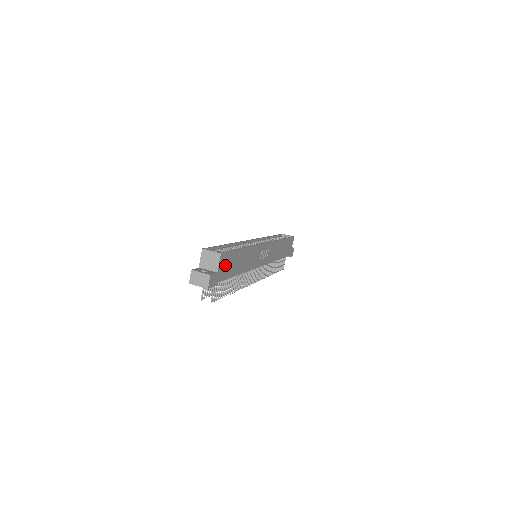
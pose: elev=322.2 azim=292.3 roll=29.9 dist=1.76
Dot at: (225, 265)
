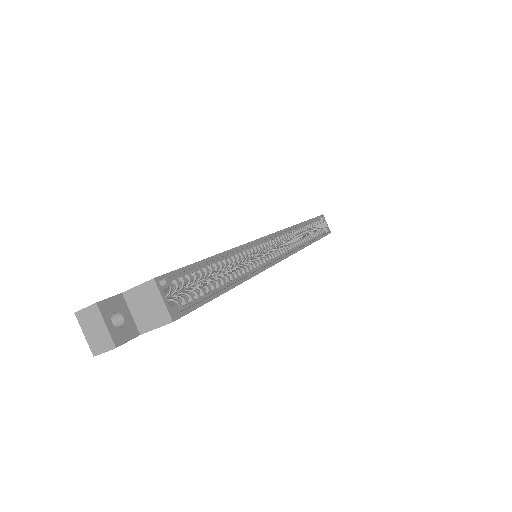
Dot at: occluded
